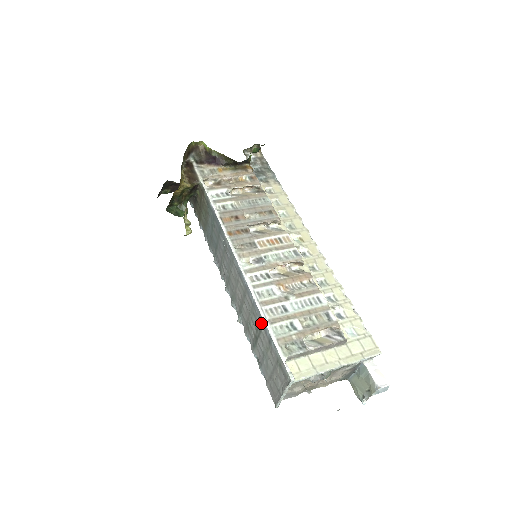
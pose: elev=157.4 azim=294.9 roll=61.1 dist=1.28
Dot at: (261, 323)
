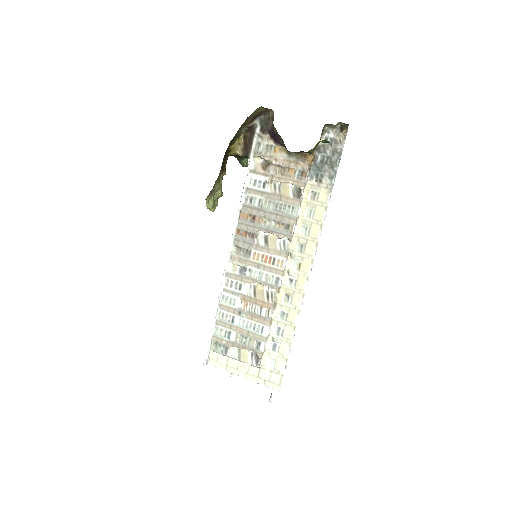
Dot at: occluded
